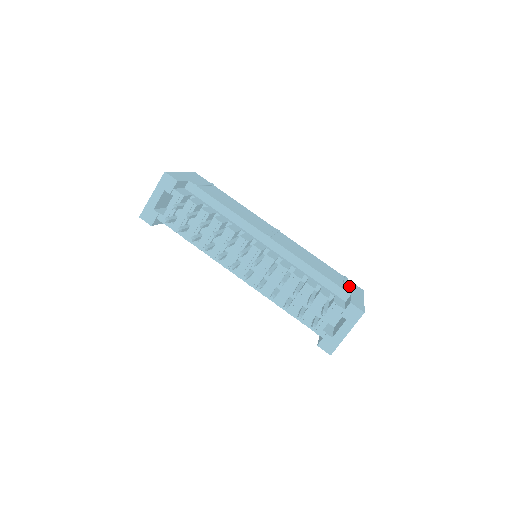
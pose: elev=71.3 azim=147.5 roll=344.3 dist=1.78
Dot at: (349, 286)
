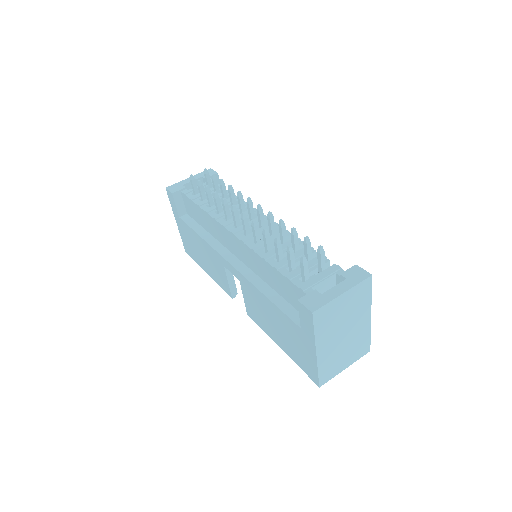
Dot at: occluded
